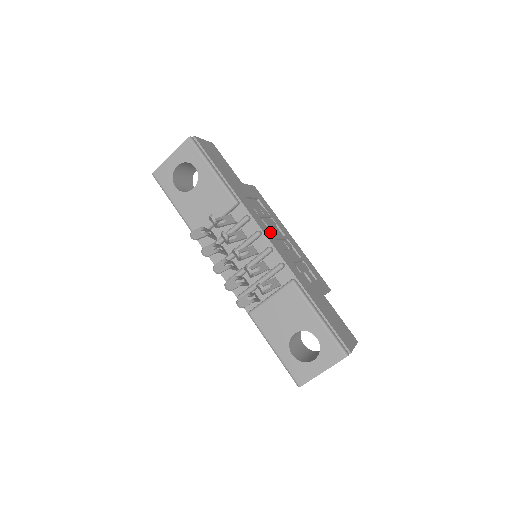
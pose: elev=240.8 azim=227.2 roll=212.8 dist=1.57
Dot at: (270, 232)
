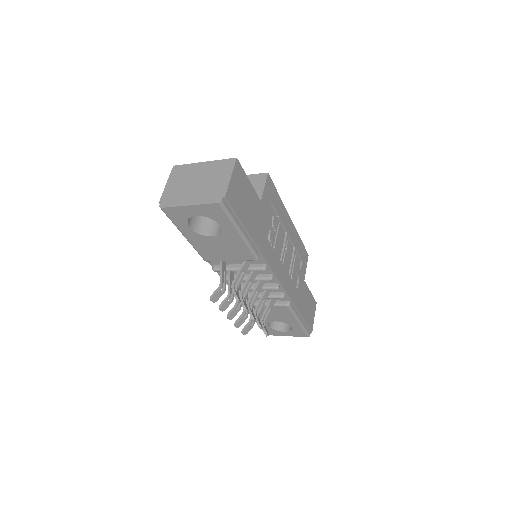
Dot at: (279, 261)
